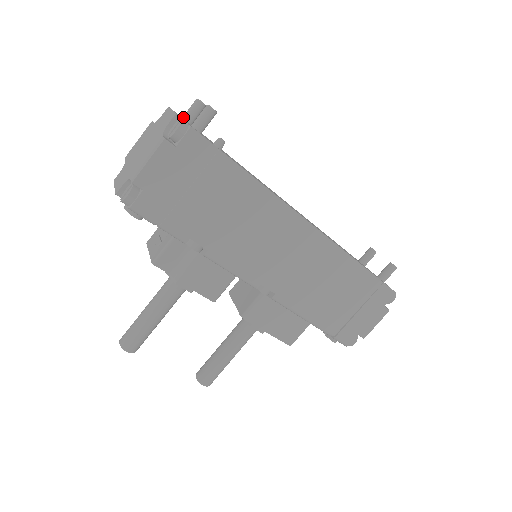
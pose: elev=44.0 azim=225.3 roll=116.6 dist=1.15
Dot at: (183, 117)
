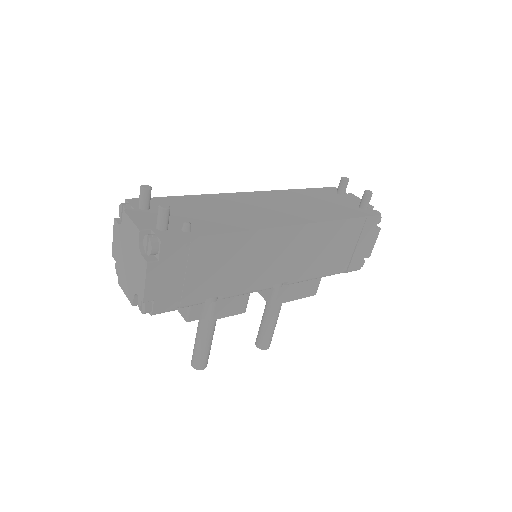
Dot at: (139, 208)
